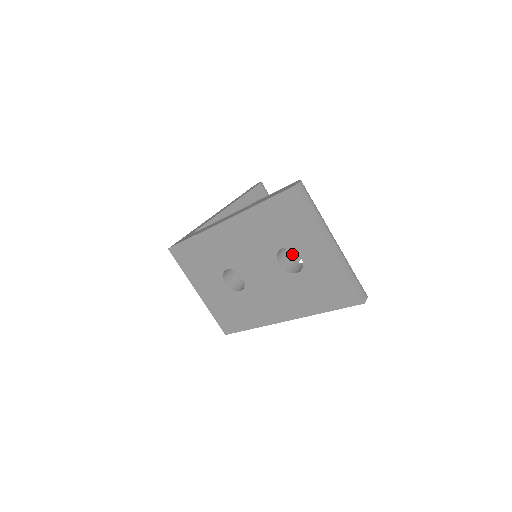
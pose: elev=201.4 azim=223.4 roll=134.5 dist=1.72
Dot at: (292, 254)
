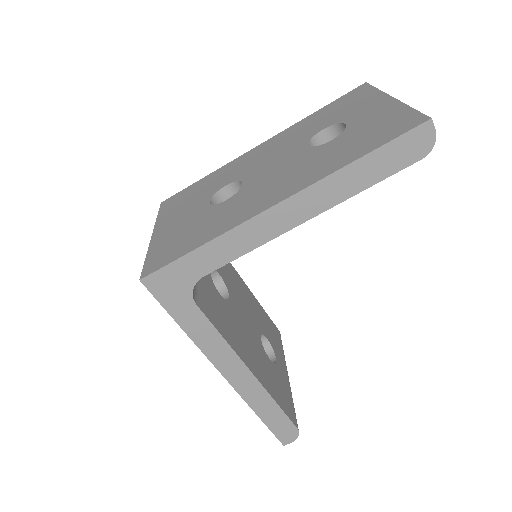
Dot at: (283, 399)
